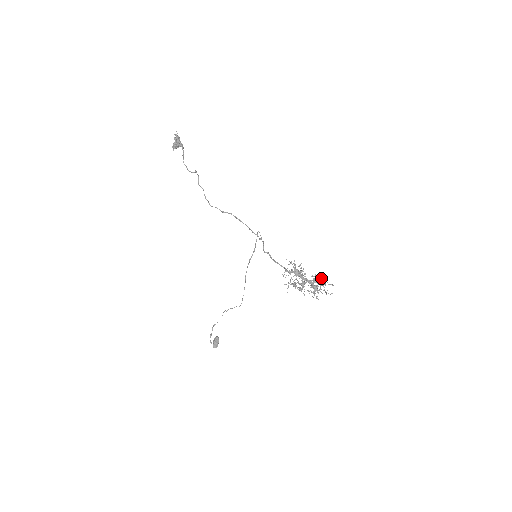
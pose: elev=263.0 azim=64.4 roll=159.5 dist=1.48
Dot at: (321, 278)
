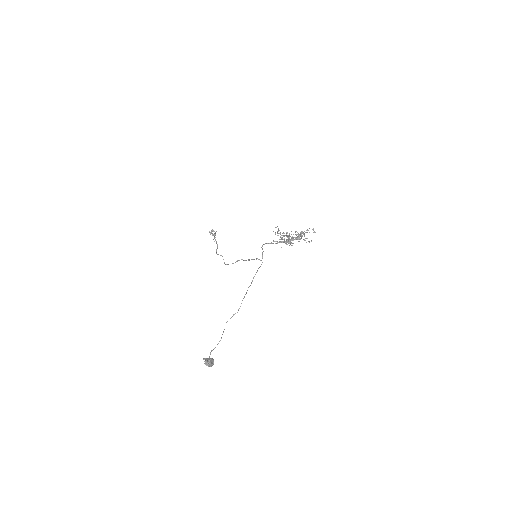
Dot at: occluded
